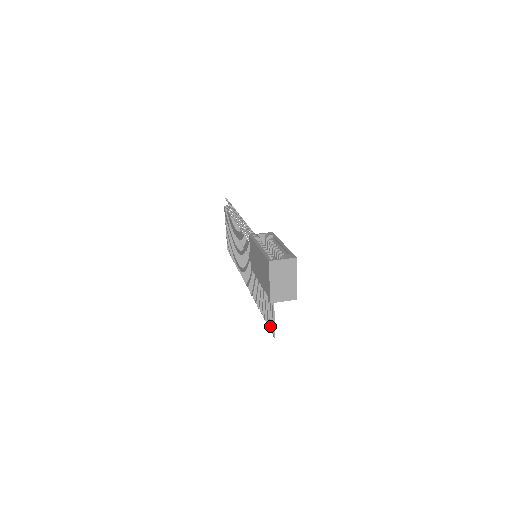
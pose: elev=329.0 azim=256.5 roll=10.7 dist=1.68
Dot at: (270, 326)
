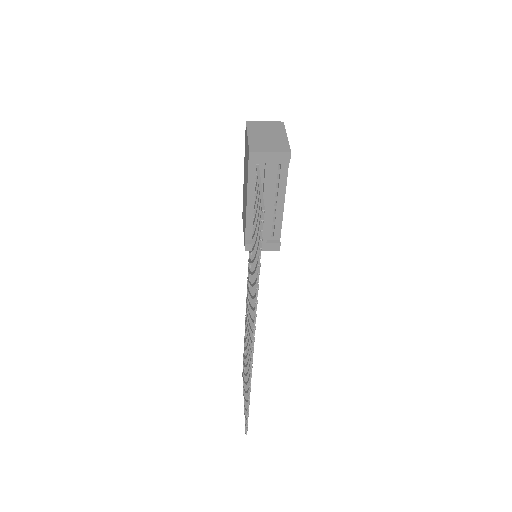
Dot at: (260, 225)
